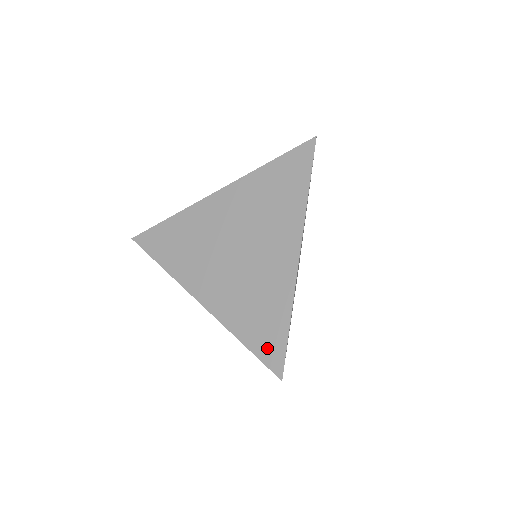
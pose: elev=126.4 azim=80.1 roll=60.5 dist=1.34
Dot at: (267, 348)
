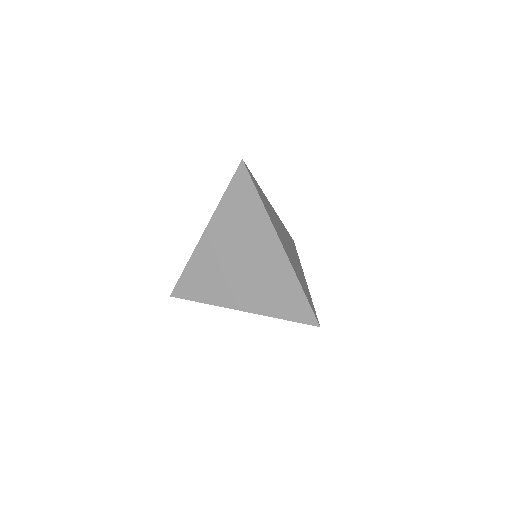
Dot at: (298, 313)
